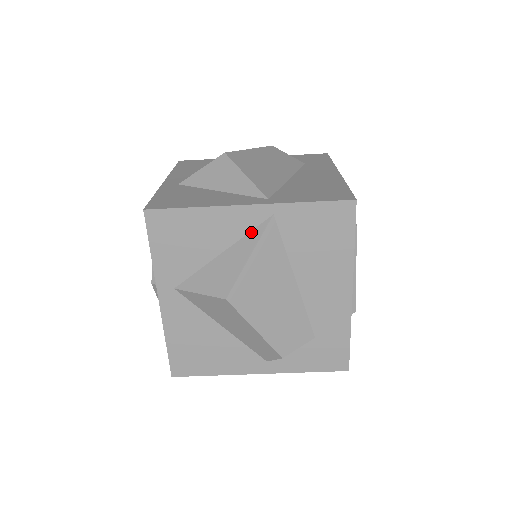
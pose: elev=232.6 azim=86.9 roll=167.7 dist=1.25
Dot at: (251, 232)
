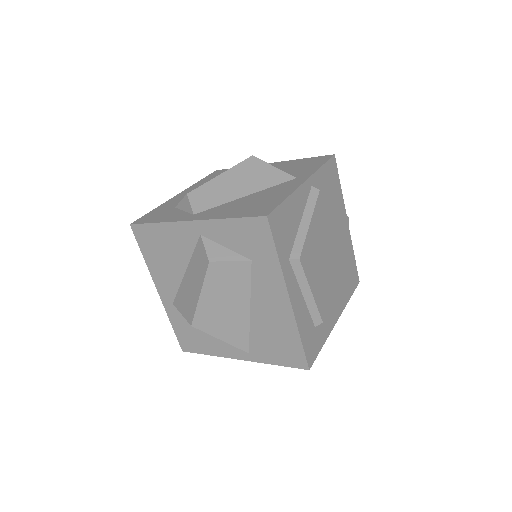
Dot at: occluded
